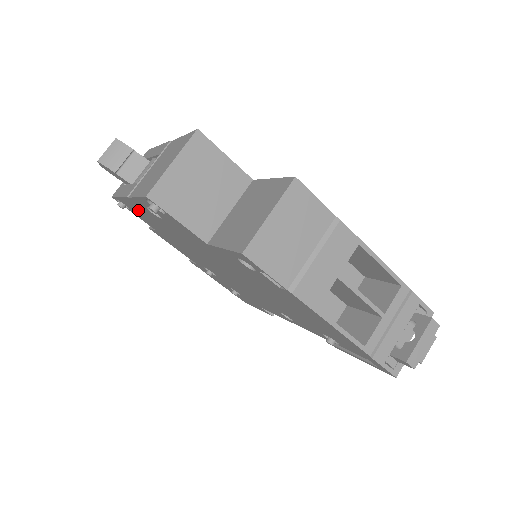
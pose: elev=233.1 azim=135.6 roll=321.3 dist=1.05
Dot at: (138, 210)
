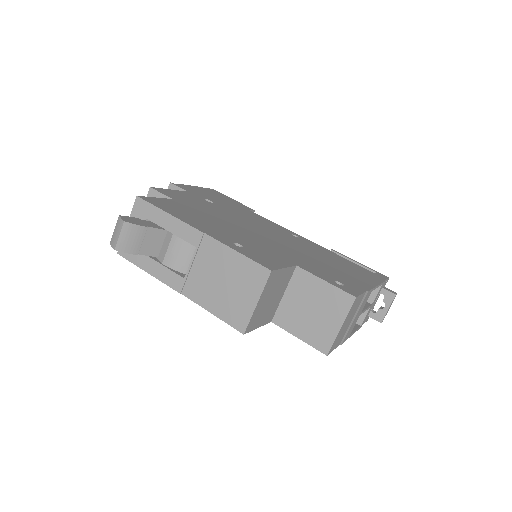
Dot at: occluded
